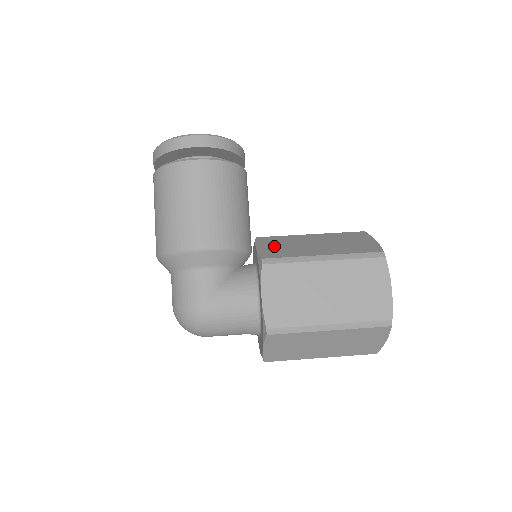
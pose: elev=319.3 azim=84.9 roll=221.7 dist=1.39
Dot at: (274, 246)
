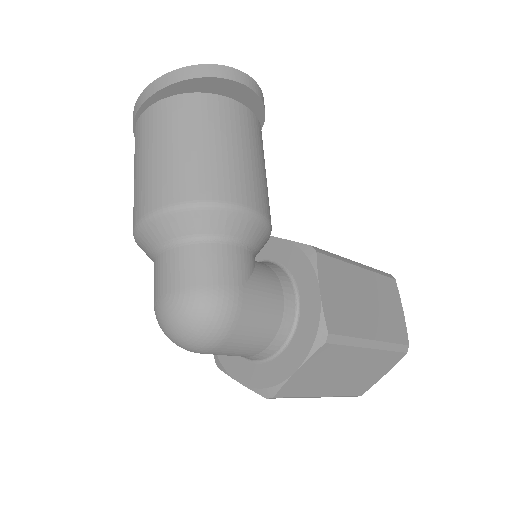
Dot at: occluded
